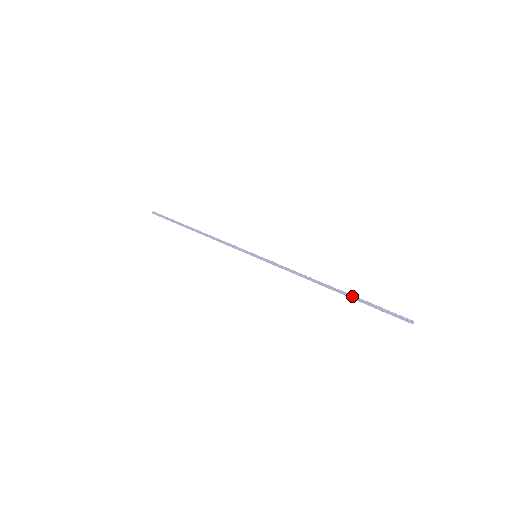
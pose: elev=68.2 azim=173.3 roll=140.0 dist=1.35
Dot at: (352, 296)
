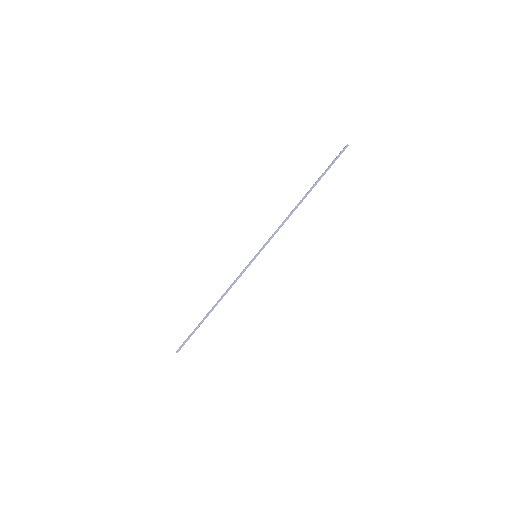
Dot at: (315, 184)
